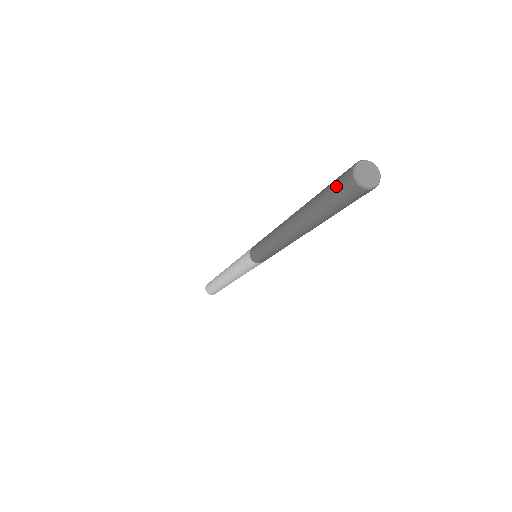
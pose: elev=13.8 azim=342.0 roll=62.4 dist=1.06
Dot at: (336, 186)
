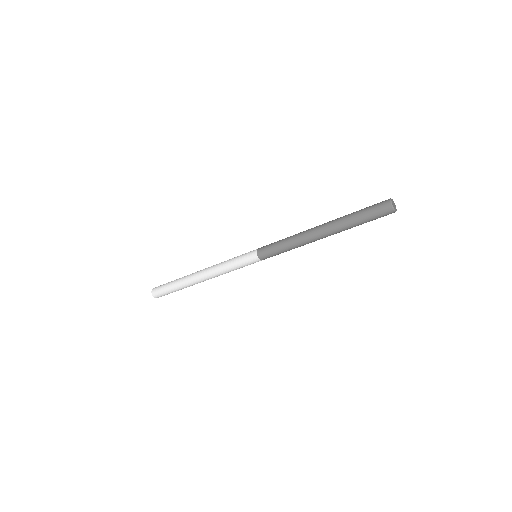
Dot at: (375, 205)
